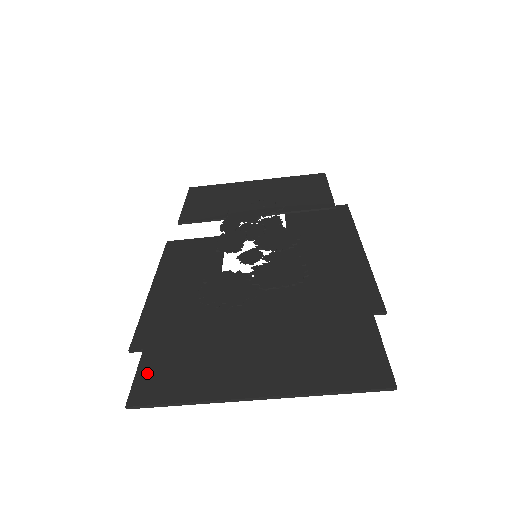
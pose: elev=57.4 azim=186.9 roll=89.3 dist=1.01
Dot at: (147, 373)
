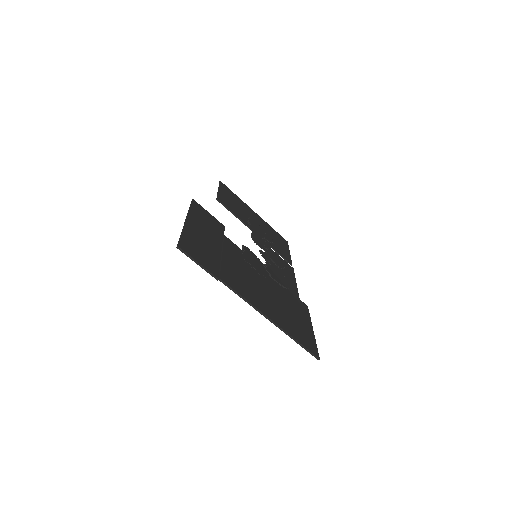
Dot at: (226, 271)
